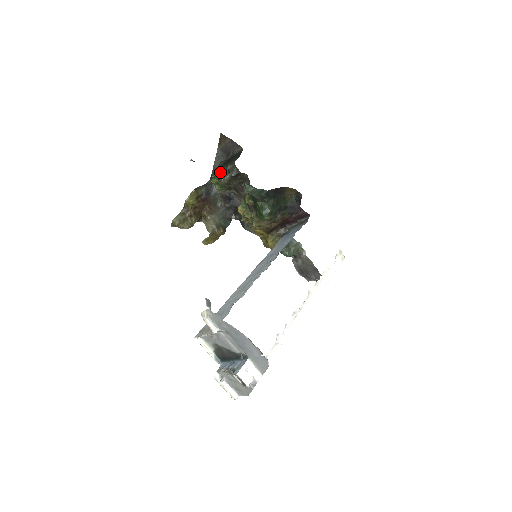
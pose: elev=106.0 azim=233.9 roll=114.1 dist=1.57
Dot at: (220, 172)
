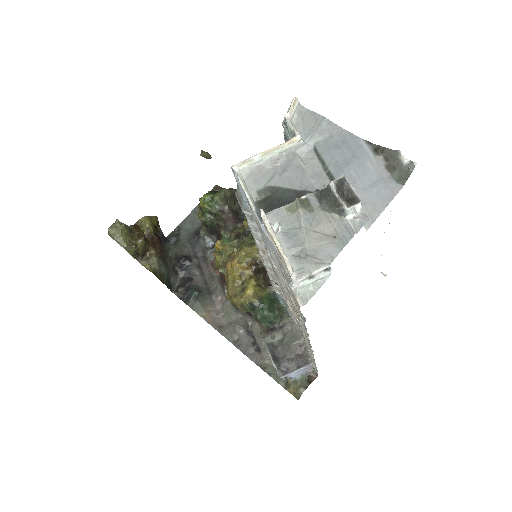
Dot at: occluded
